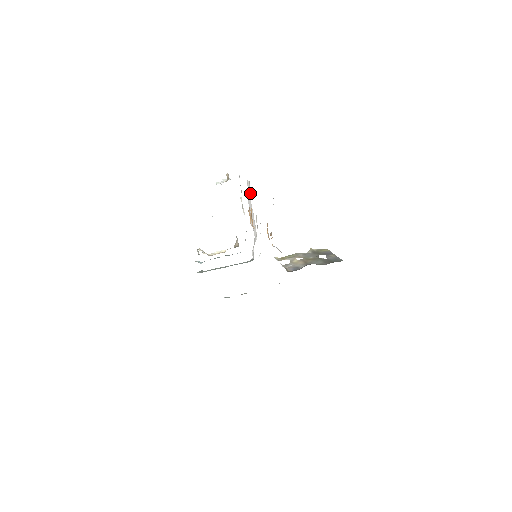
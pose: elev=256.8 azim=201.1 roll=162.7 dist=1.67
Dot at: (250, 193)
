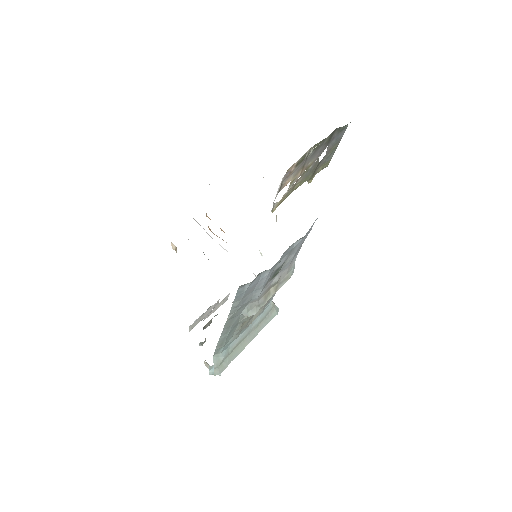
Dot at: occluded
